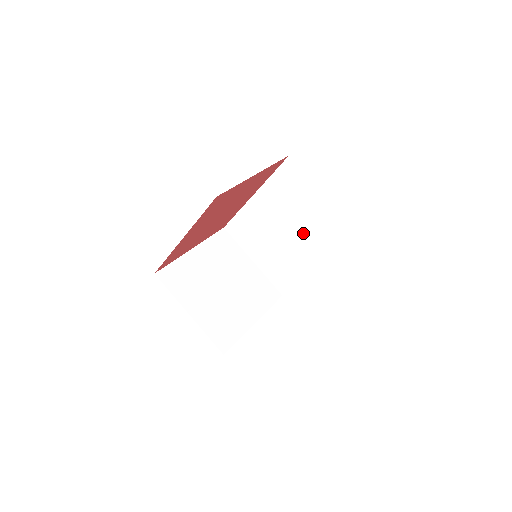
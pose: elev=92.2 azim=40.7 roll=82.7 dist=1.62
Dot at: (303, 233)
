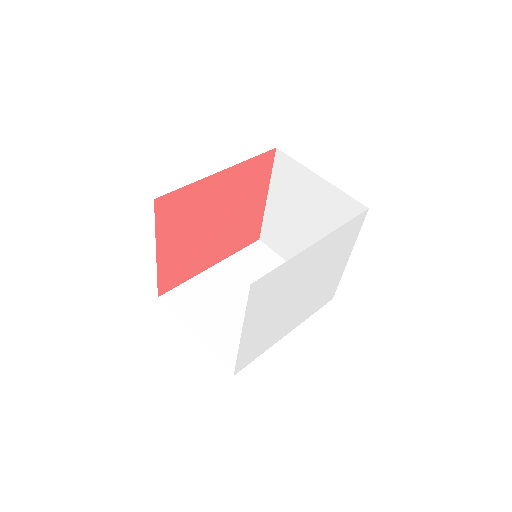
Dot at: occluded
